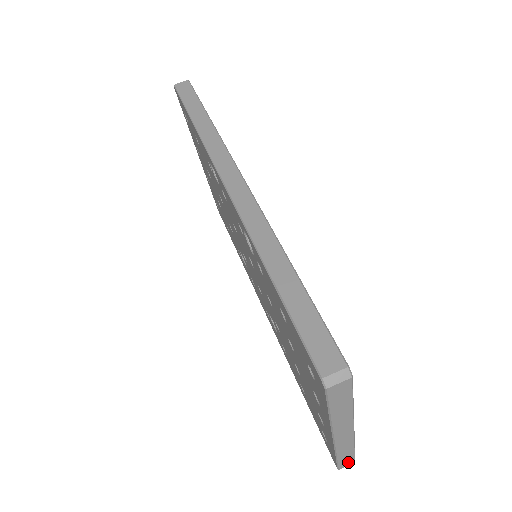
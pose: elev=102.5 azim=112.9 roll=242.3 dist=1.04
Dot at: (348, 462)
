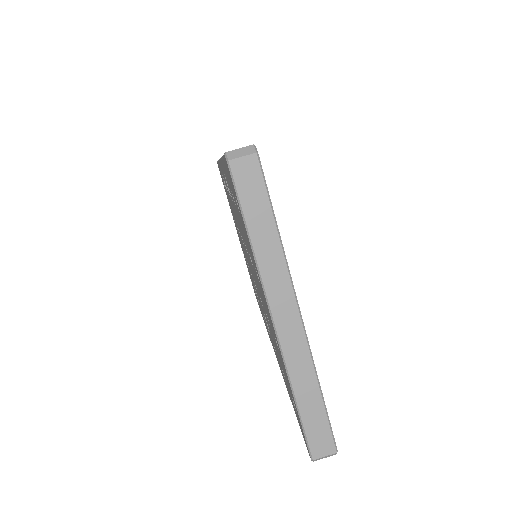
Dot at: (323, 441)
